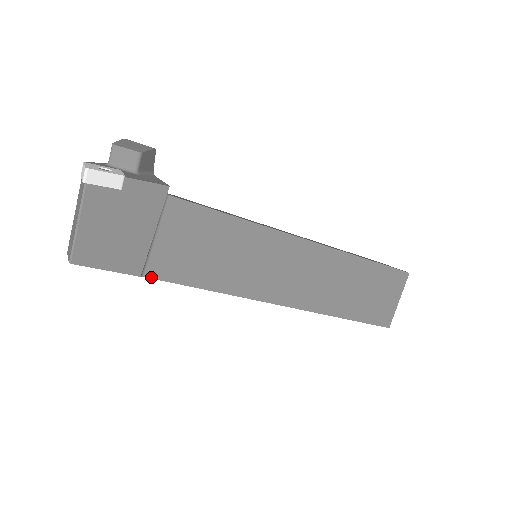
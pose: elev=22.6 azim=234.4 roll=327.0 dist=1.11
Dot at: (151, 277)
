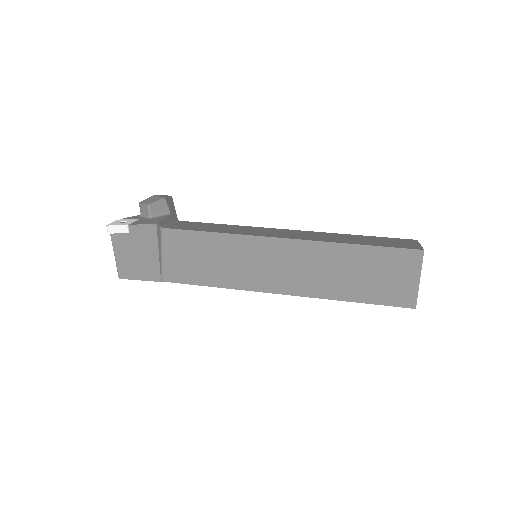
Dot at: (169, 281)
